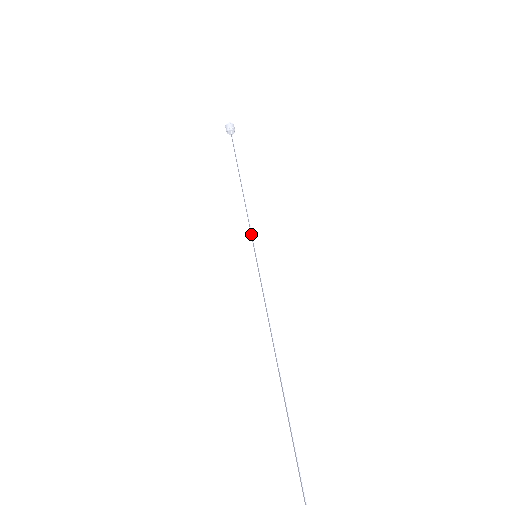
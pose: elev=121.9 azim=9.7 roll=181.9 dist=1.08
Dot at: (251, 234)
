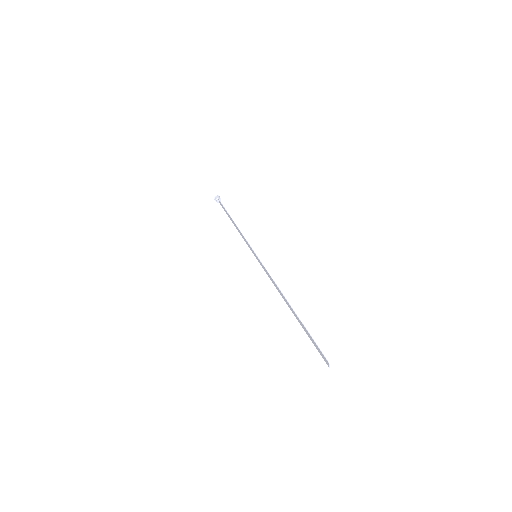
Dot at: (249, 246)
